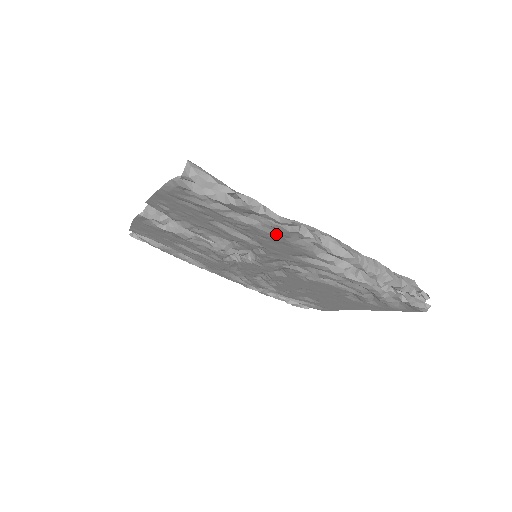
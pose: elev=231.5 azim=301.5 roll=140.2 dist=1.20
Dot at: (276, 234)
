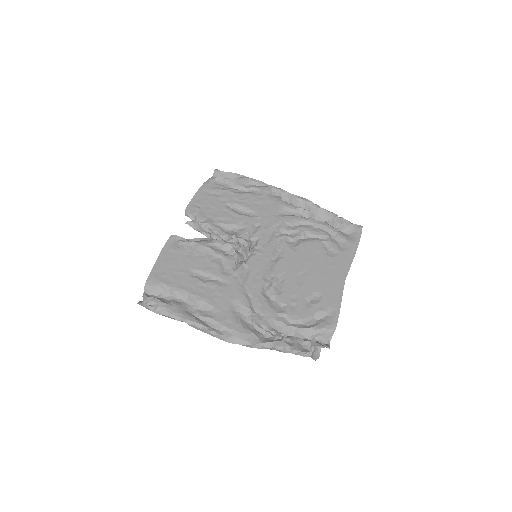
Dot at: (262, 195)
